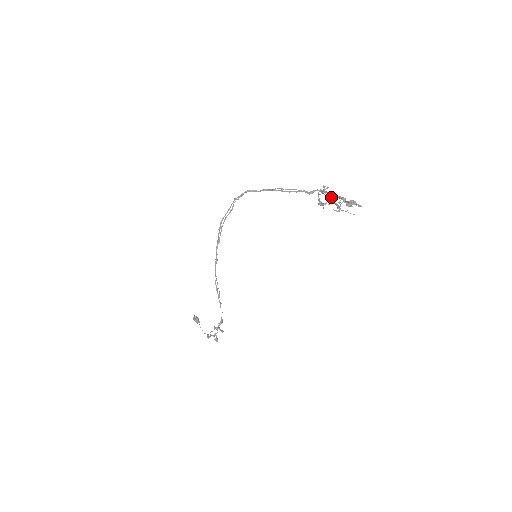
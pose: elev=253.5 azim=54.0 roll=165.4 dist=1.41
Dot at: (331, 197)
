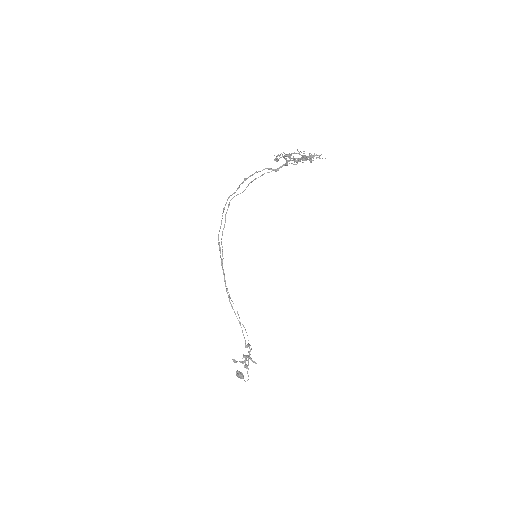
Dot at: (288, 157)
